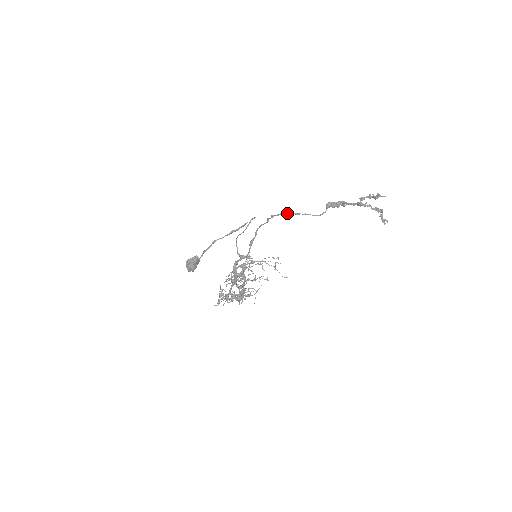
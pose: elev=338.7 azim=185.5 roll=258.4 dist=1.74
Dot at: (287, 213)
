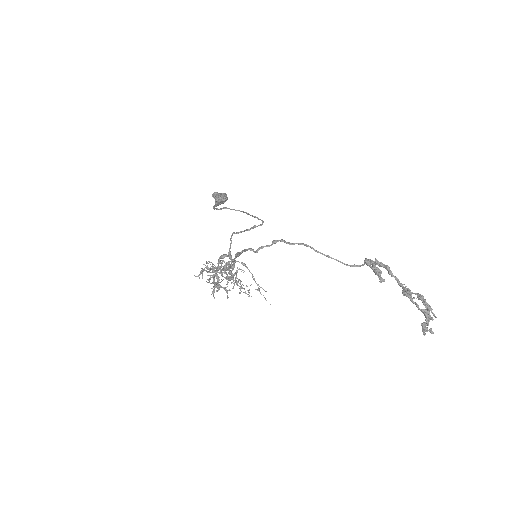
Dot at: (302, 244)
